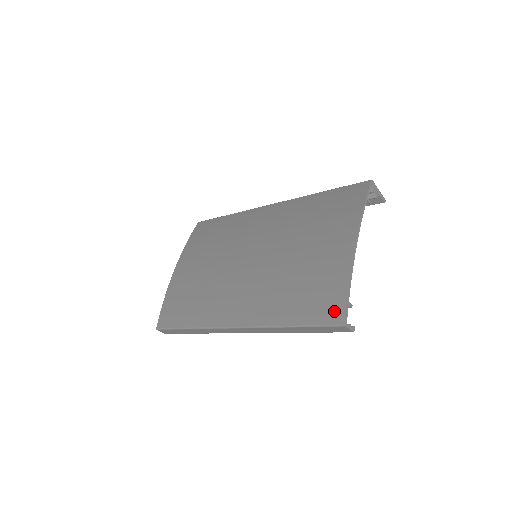
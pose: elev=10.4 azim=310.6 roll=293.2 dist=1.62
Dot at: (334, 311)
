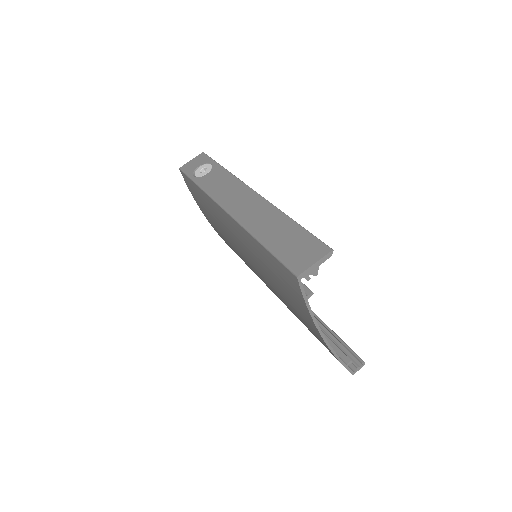
Dot at: occluded
